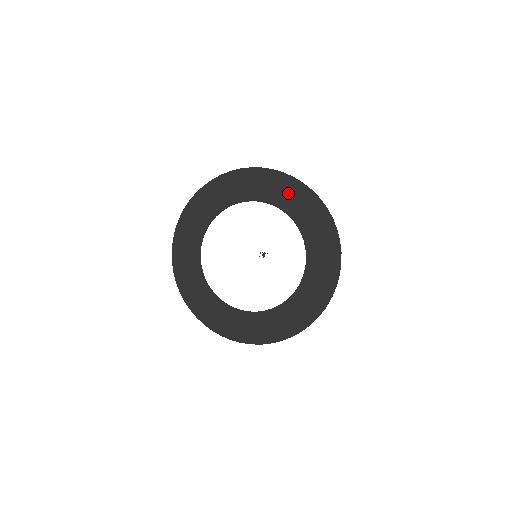
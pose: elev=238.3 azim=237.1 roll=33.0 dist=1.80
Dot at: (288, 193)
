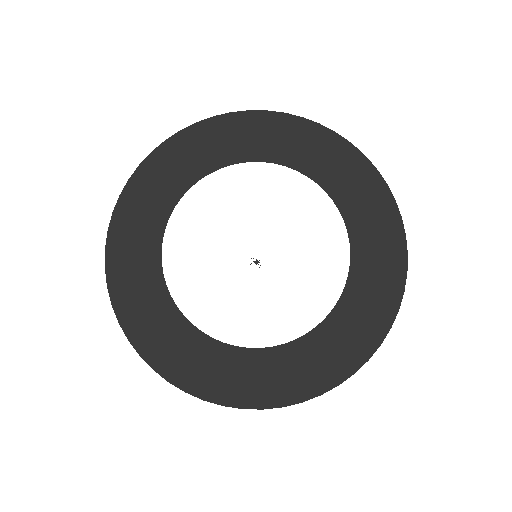
Dot at: (358, 186)
